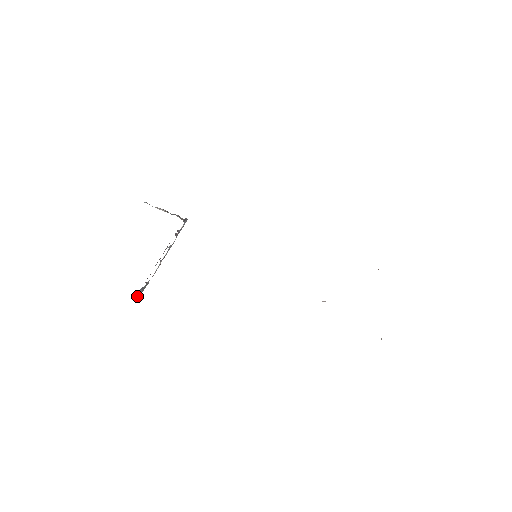
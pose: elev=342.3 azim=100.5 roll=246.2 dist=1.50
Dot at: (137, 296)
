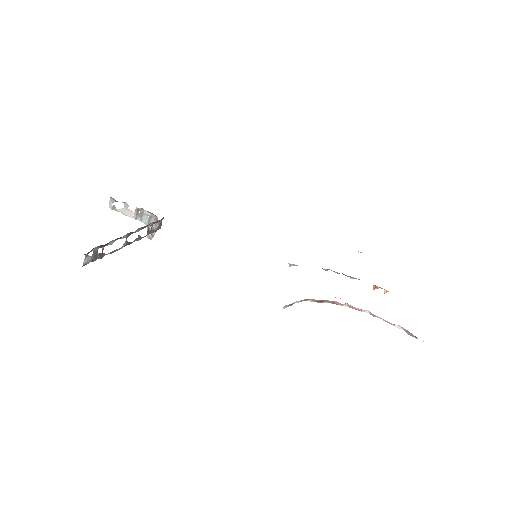
Dot at: (84, 260)
